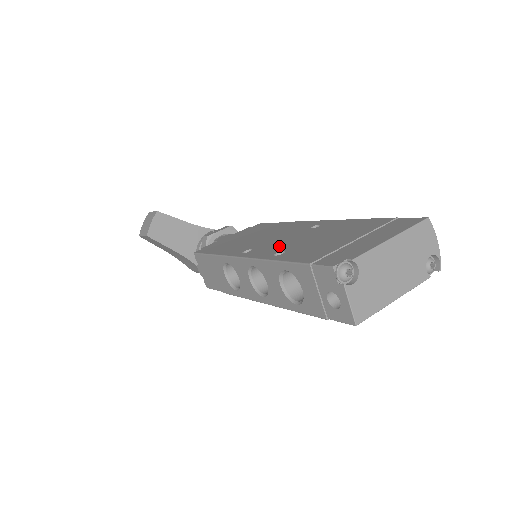
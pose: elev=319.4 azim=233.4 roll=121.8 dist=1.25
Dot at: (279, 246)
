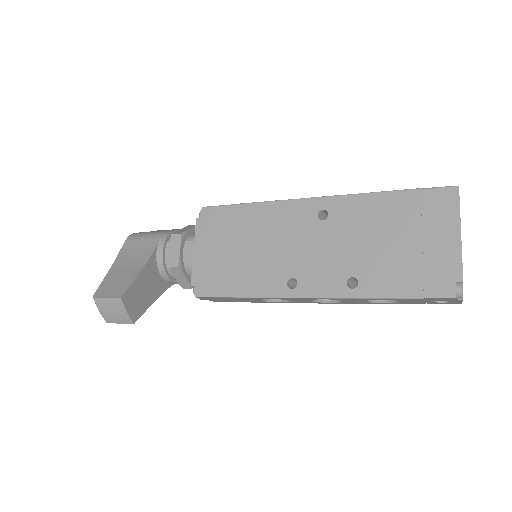
Dot at: (330, 268)
